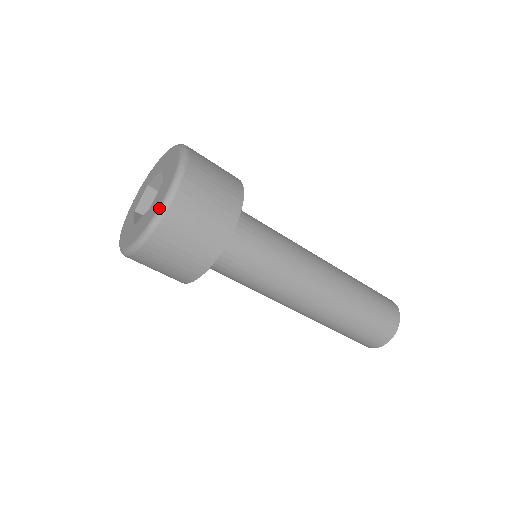
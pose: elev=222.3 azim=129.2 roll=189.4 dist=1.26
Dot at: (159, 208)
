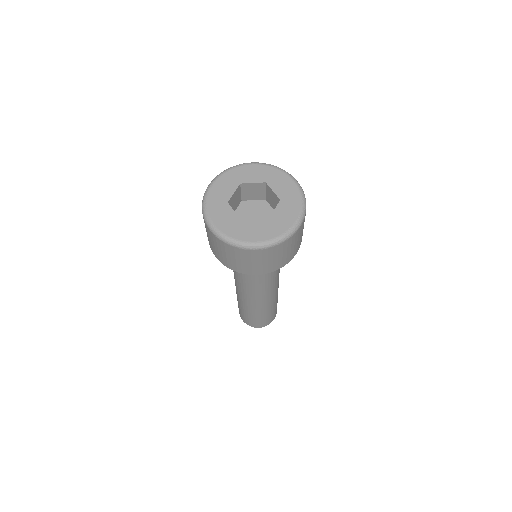
Dot at: (244, 243)
